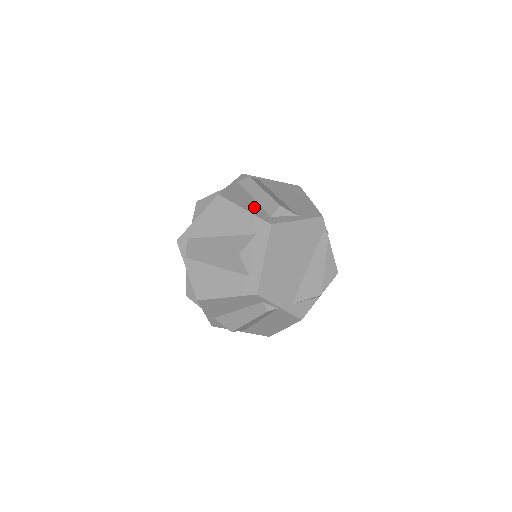
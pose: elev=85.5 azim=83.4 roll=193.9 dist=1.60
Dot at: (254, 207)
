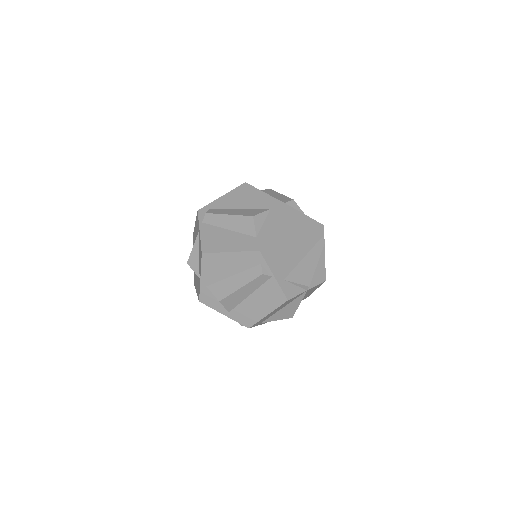
Dot at: occluded
